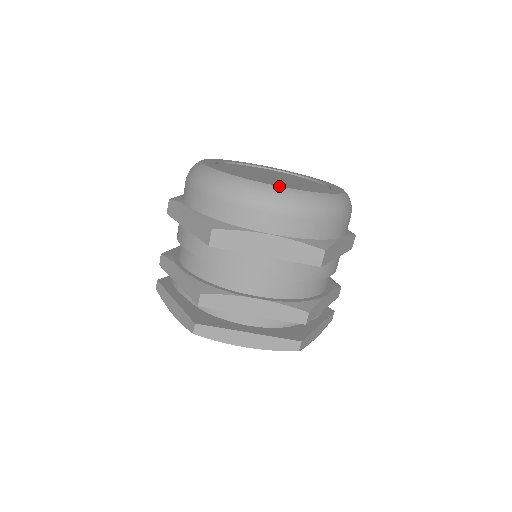
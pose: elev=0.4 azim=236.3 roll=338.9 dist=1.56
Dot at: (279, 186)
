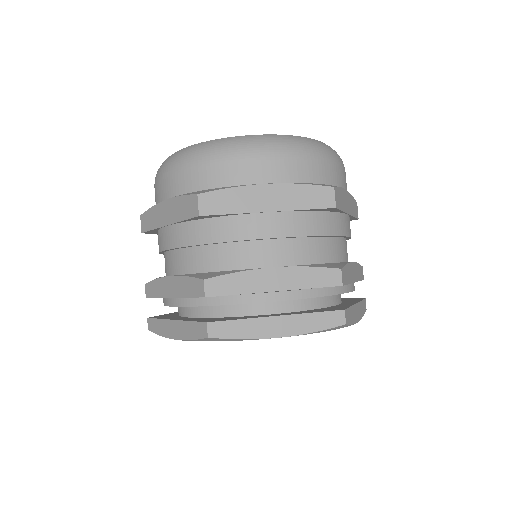
Dot at: occluded
